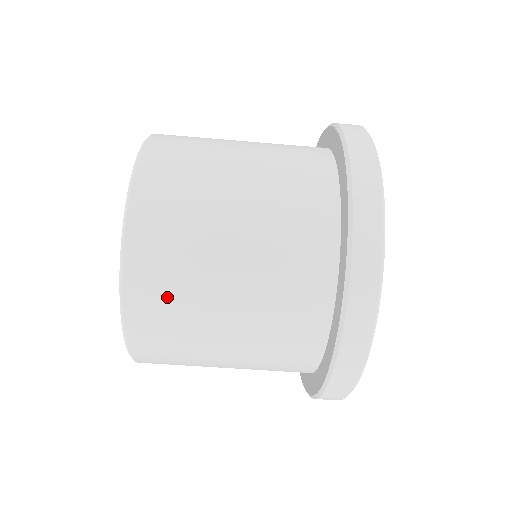
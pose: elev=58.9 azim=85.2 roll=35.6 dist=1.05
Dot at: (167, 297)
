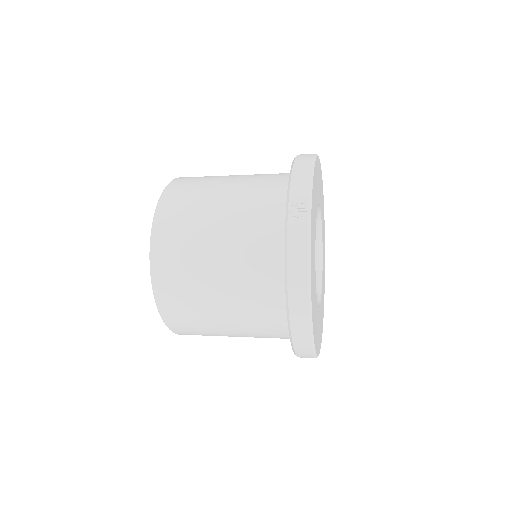
Dot at: occluded
